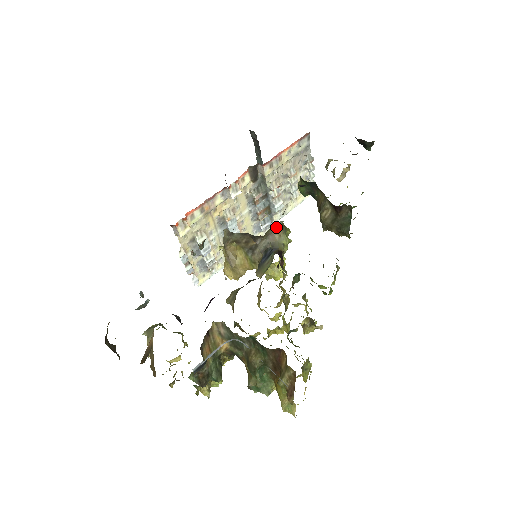
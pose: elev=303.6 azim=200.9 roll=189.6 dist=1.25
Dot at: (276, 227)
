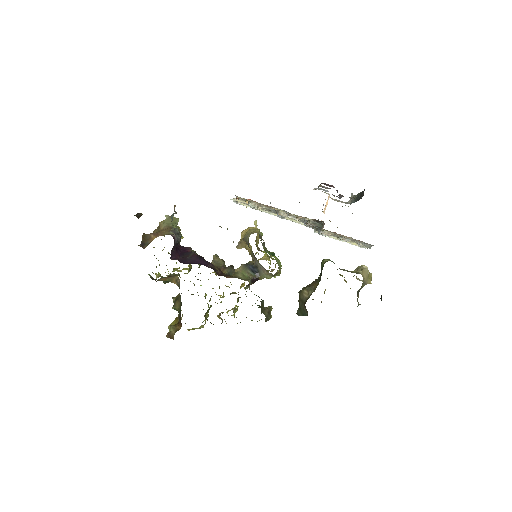
Dot at: (268, 272)
